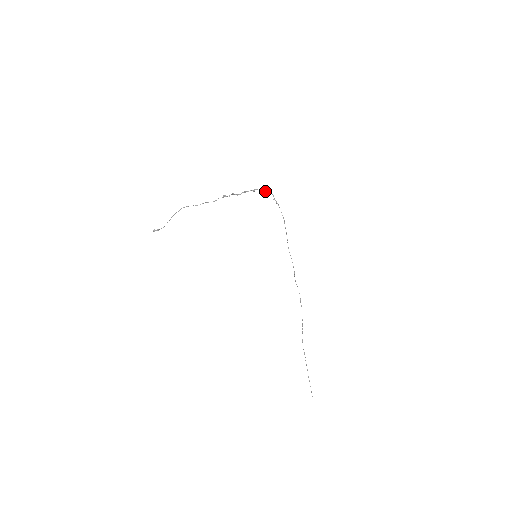
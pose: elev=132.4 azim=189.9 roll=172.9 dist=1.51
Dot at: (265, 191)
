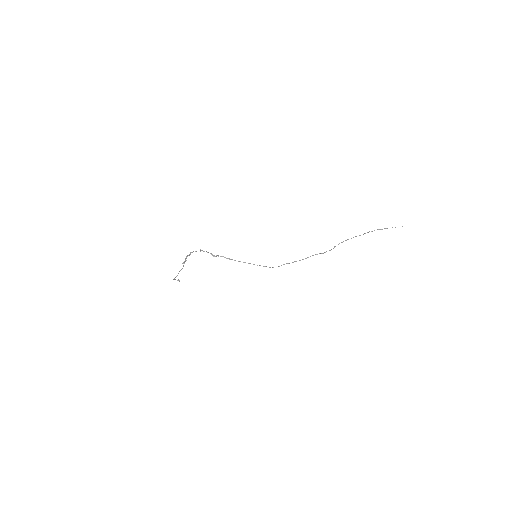
Dot at: occluded
